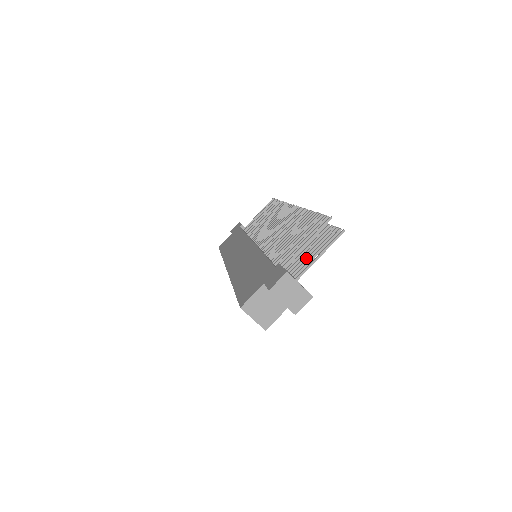
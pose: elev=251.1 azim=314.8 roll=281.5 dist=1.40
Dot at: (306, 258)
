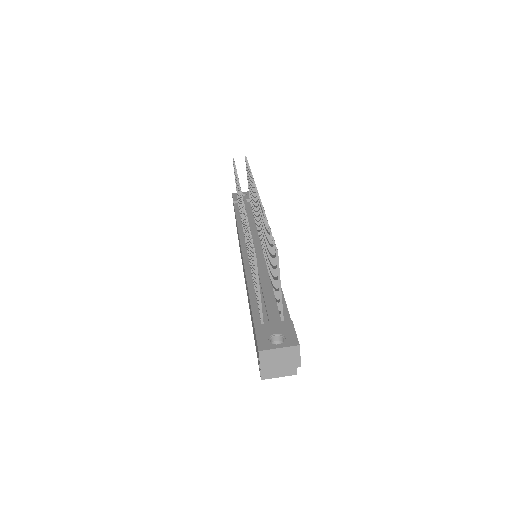
Dot at: (275, 284)
